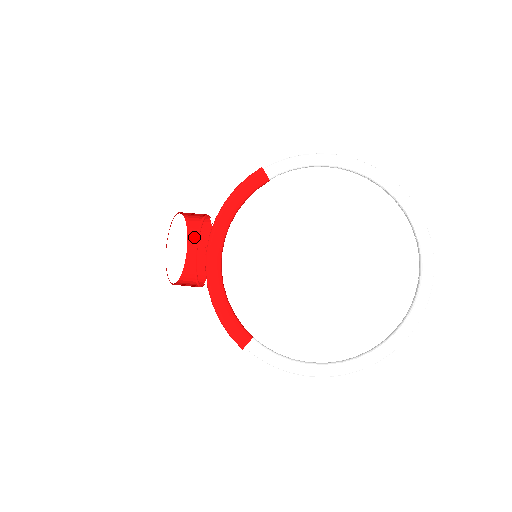
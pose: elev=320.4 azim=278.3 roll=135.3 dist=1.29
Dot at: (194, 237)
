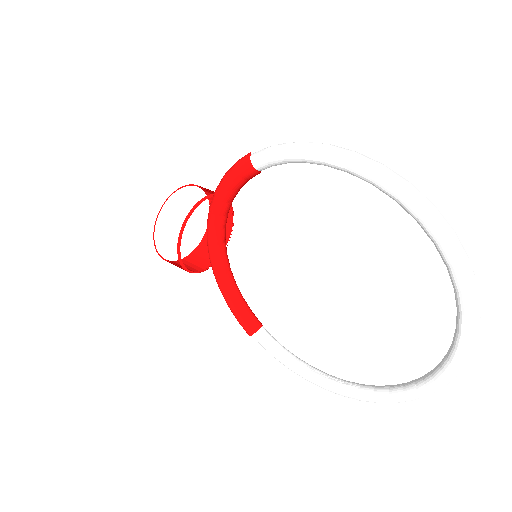
Dot at: occluded
